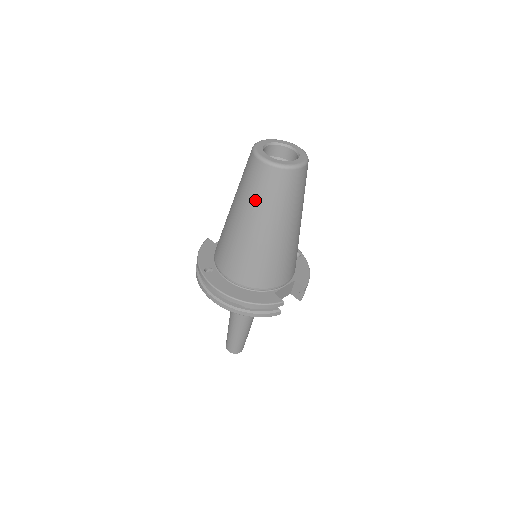
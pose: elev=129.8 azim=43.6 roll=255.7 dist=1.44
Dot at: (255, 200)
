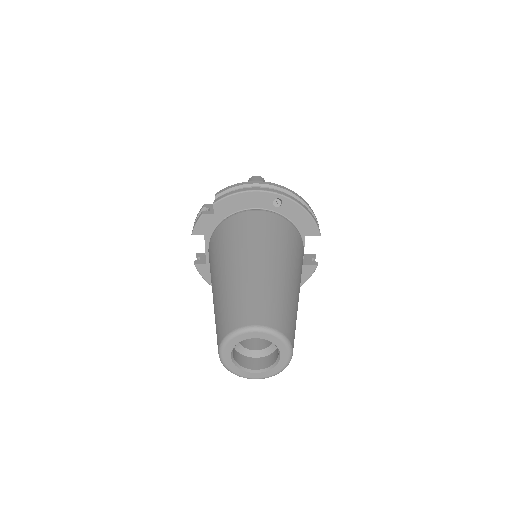
Dot at: occluded
